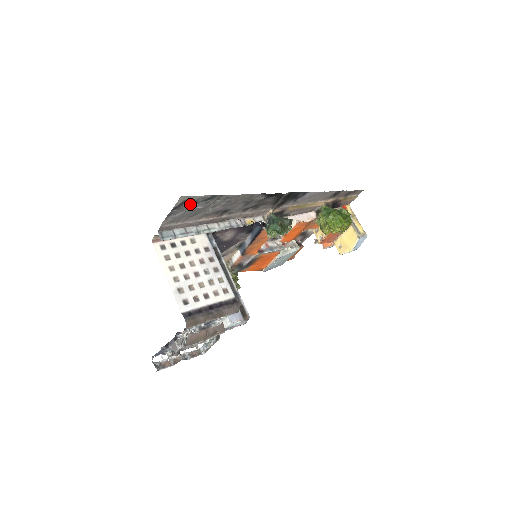
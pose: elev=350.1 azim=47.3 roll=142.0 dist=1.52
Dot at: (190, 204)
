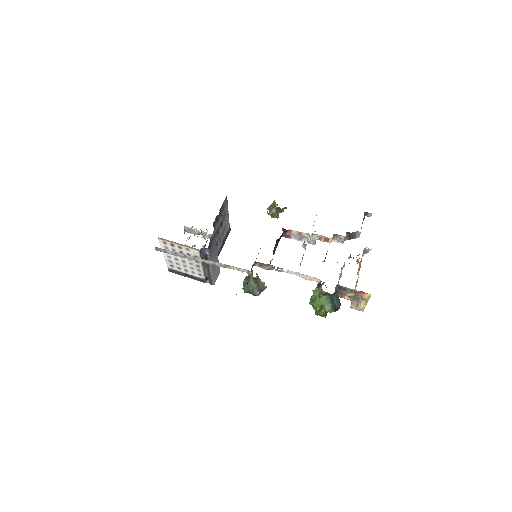
Dot at: occluded
